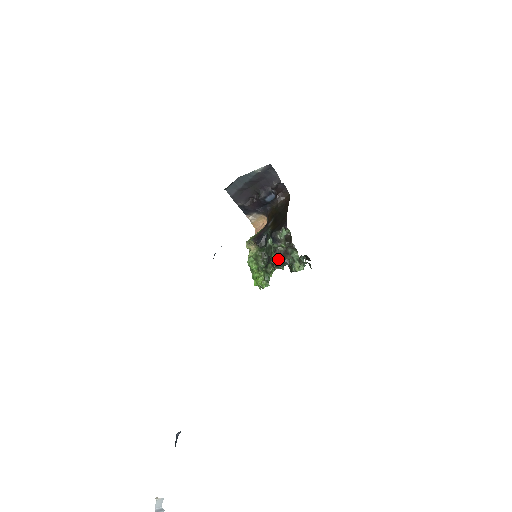
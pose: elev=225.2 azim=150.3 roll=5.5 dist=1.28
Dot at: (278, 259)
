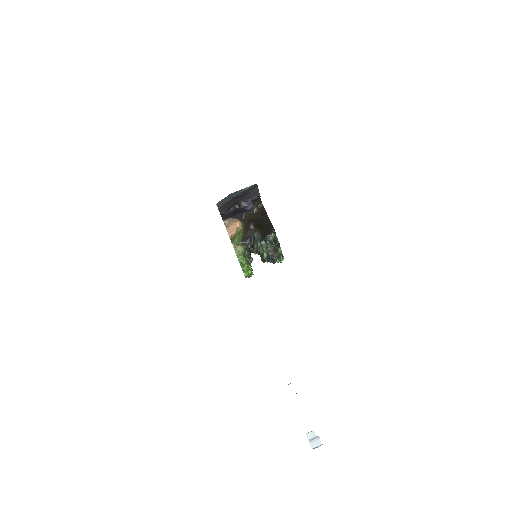
Dot at: (271, 256)
